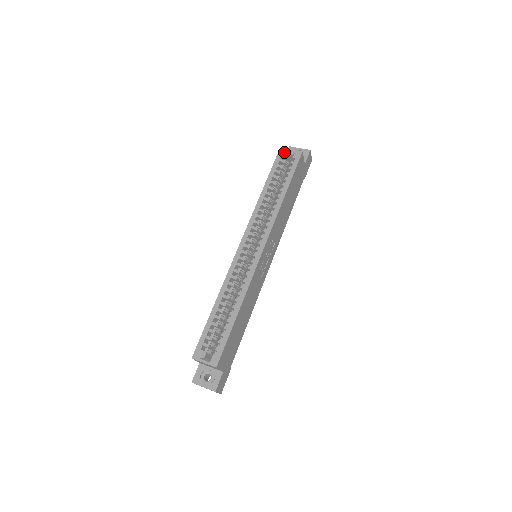
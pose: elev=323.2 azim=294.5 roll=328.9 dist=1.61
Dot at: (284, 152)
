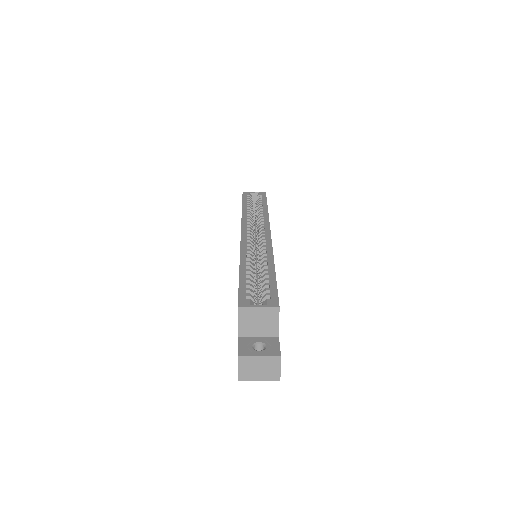
Dot at: (248, 193)
